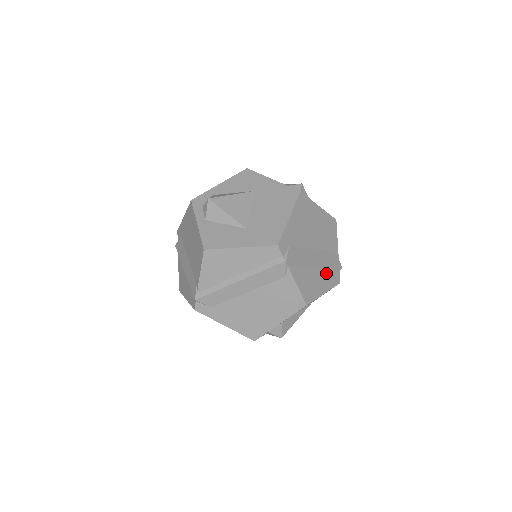
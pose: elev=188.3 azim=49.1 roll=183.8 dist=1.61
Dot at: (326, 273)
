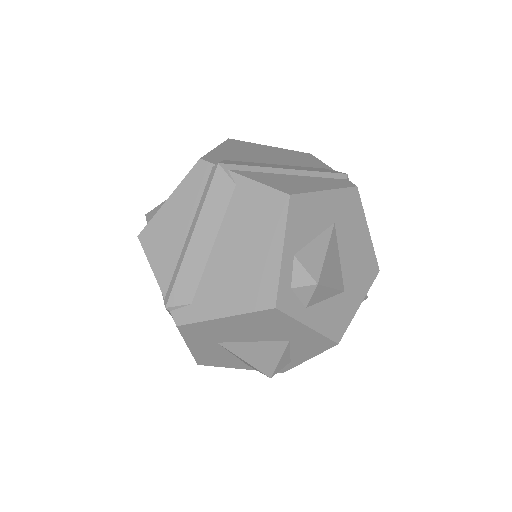
Dot at: (318, 179)
